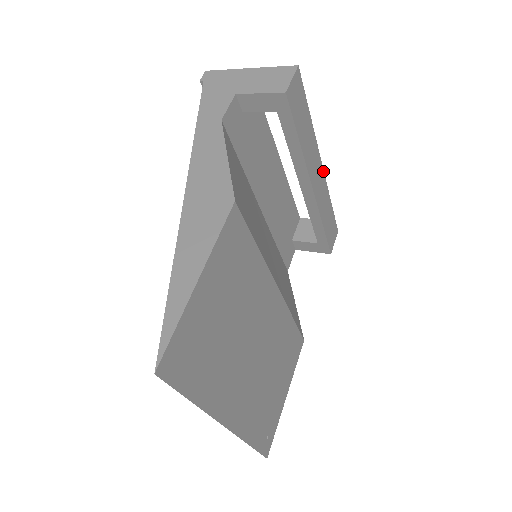
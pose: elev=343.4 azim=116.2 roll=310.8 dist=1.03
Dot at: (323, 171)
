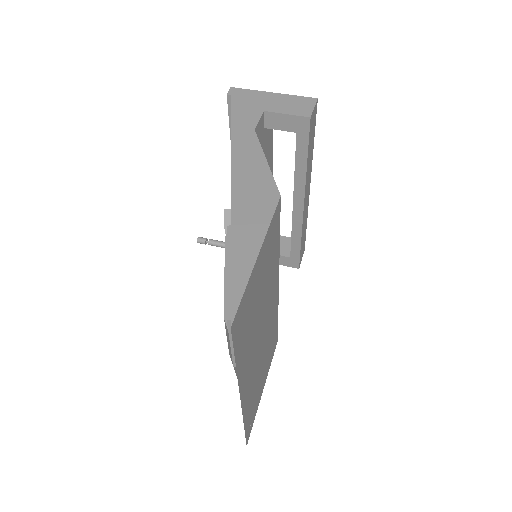
Dot at: (309, 193)
